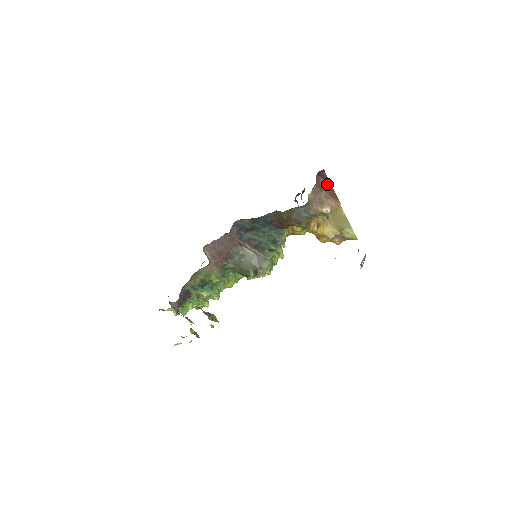
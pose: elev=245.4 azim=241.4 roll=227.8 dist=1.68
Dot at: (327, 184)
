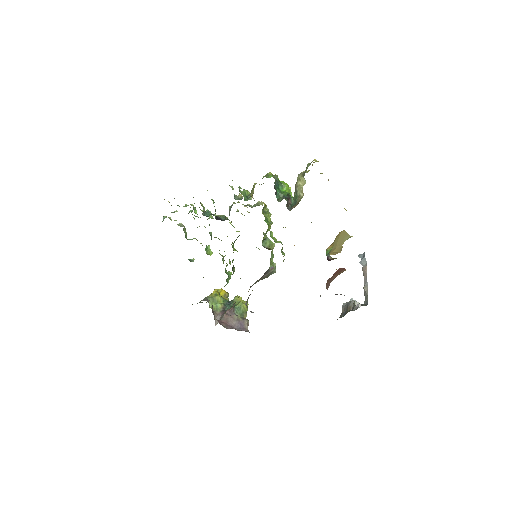
Dot at: (335, 273)
